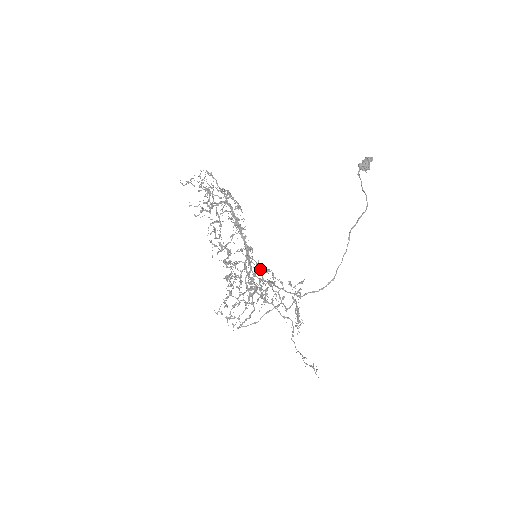
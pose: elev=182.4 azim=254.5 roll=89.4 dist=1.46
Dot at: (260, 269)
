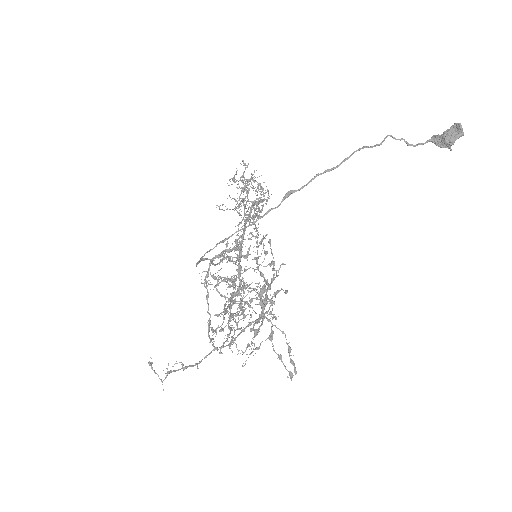
Dot at: (271, 283)
